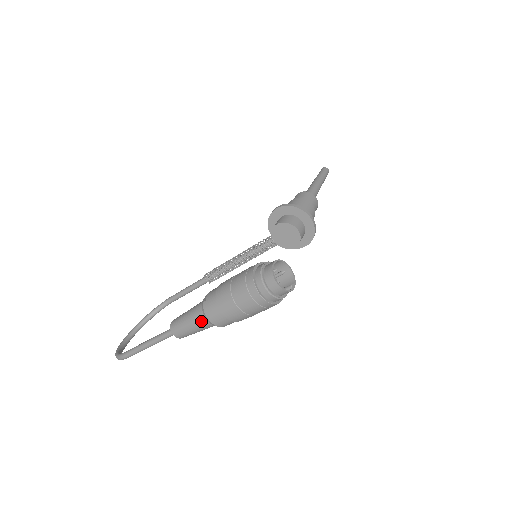
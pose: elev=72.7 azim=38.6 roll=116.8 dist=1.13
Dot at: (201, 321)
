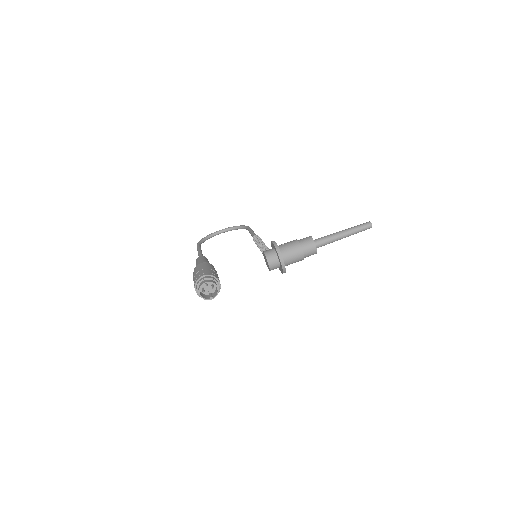
Dot at: occluded
